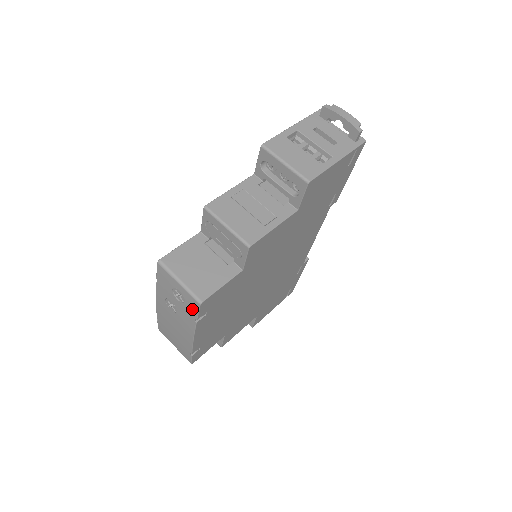
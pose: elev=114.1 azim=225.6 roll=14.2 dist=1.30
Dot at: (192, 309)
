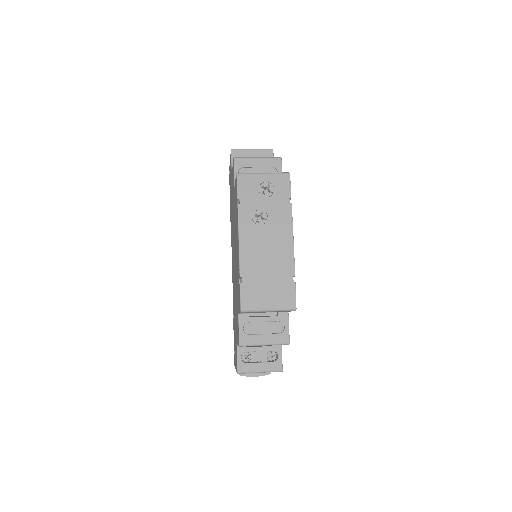
Dot at: (284, 189)
